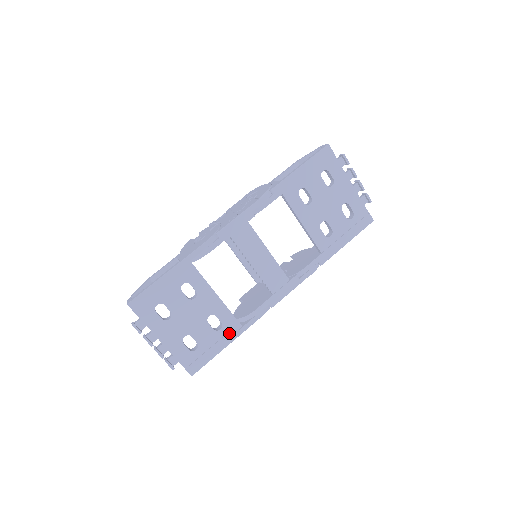
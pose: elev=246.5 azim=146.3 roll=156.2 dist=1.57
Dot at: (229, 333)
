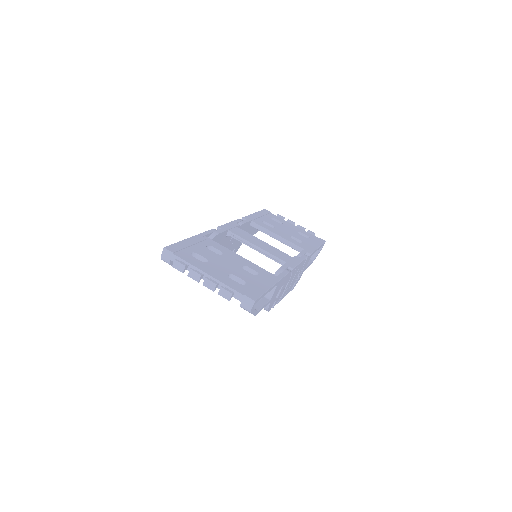
Dot at: (268, 278)
